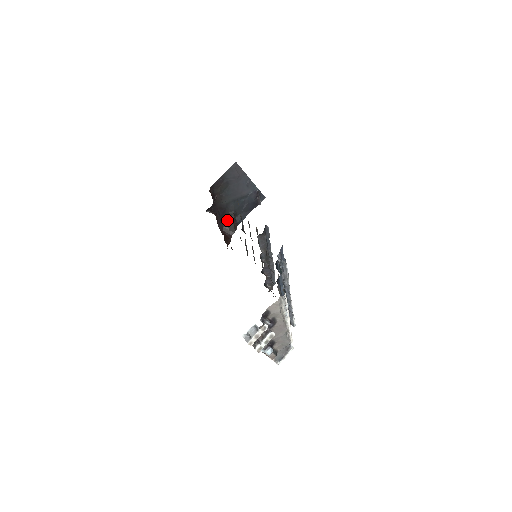
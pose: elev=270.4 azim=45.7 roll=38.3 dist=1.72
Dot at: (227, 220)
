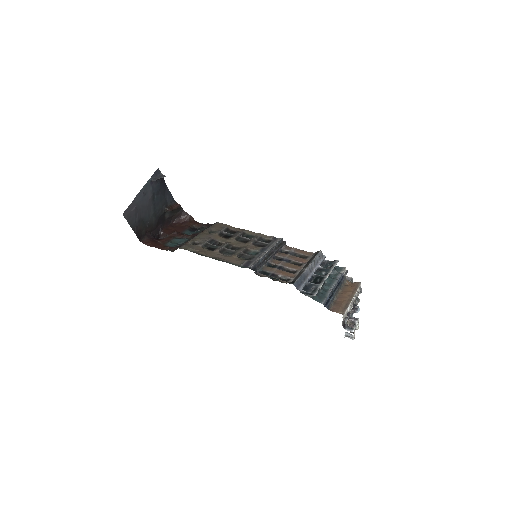
Dot at: (168, 215)
